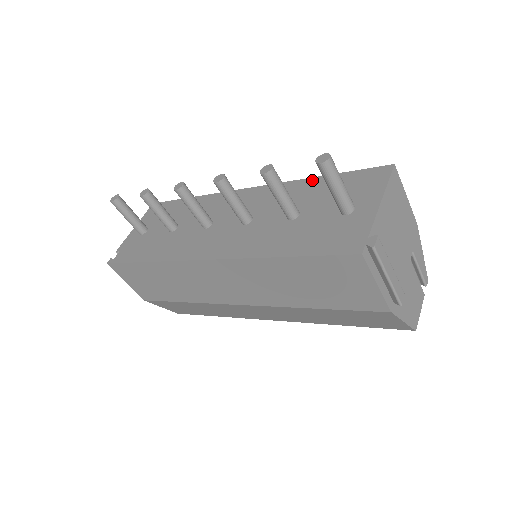
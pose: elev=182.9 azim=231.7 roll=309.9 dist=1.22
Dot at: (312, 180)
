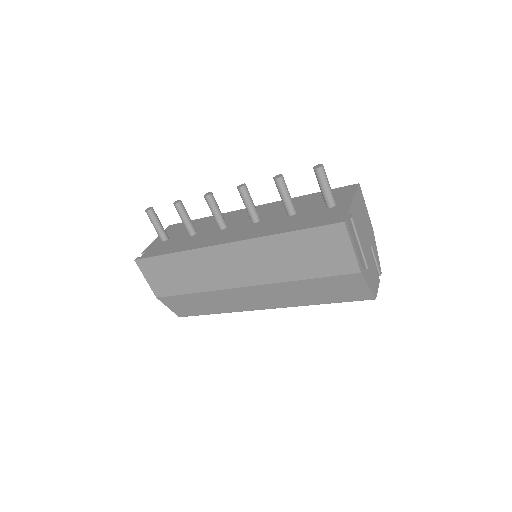
Dot at: (302, 197)
